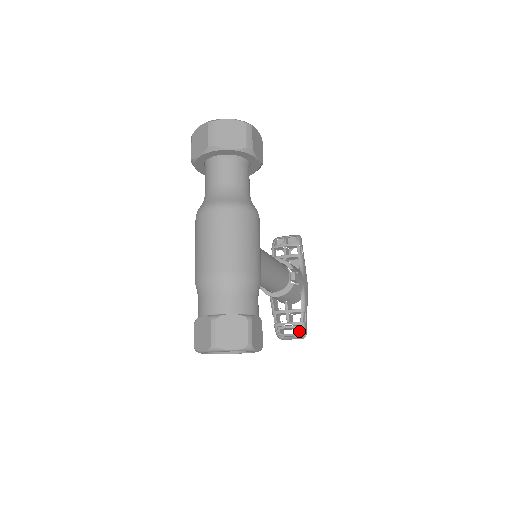
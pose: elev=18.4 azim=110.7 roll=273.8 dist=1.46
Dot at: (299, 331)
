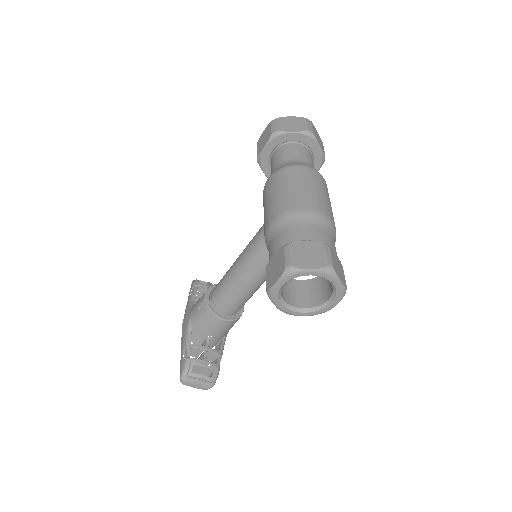
Dot at: (213, 375)
